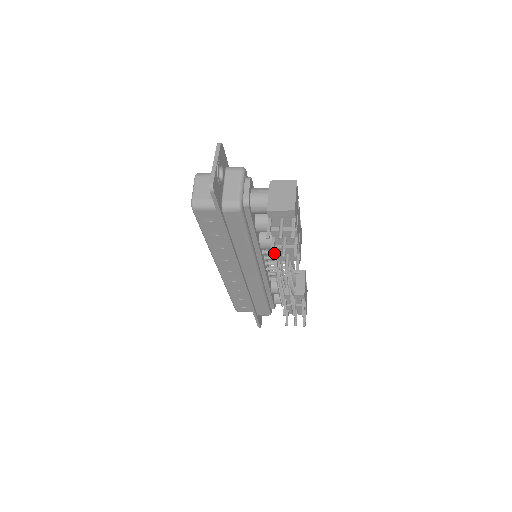
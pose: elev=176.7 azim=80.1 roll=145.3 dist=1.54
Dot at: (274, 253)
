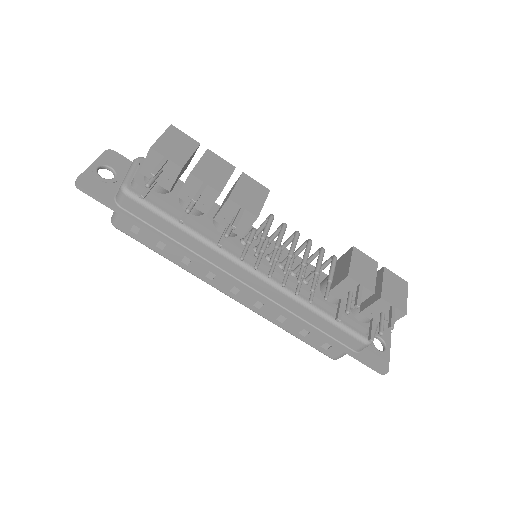
Dot at: occluded
